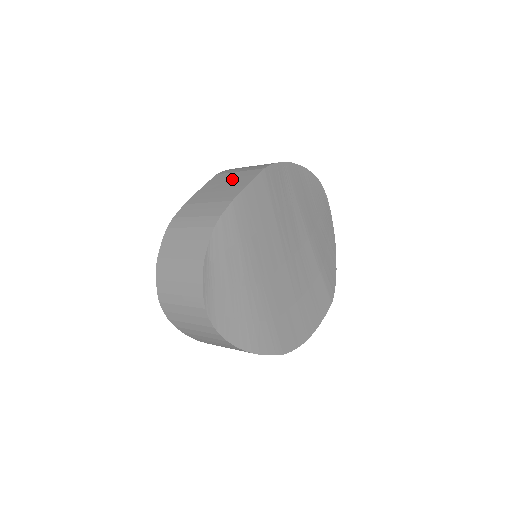
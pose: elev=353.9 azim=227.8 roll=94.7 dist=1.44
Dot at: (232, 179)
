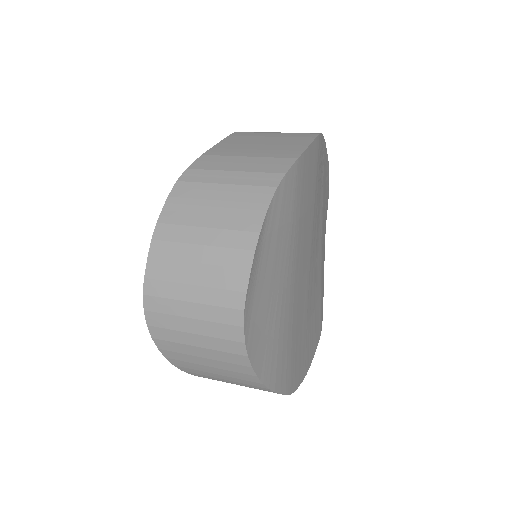
Dot at: (273, 138)
